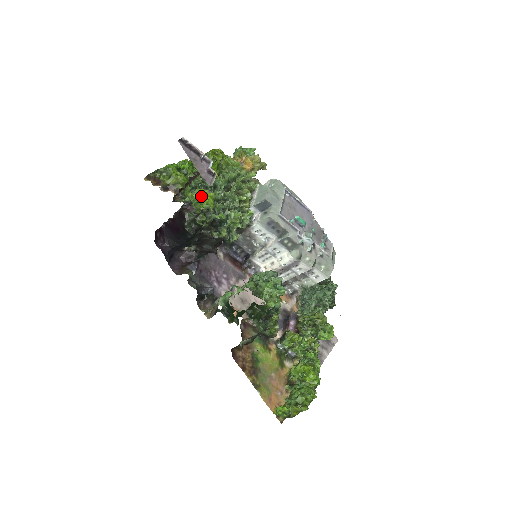
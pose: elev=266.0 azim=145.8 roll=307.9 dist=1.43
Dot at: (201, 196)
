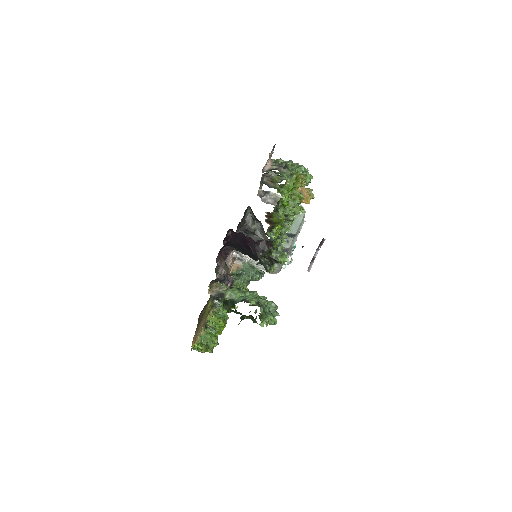
Dot at: (277, 230)
